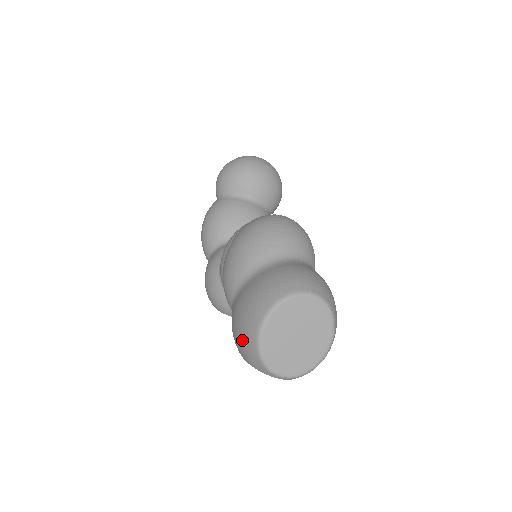
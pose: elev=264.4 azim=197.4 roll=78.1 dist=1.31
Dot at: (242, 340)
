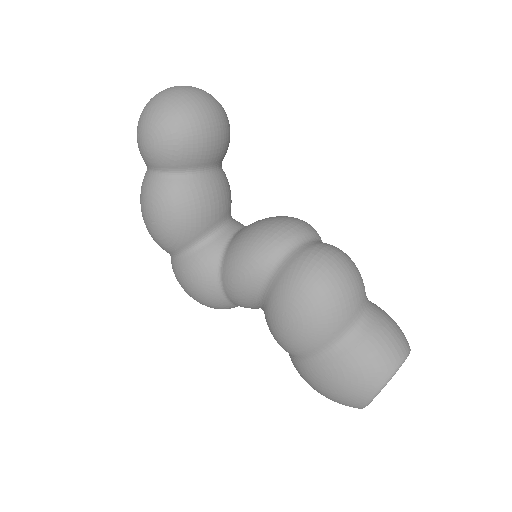
Dot at: (340, 400)
